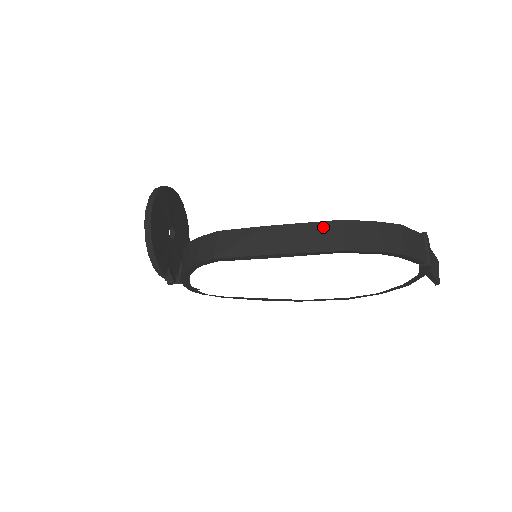
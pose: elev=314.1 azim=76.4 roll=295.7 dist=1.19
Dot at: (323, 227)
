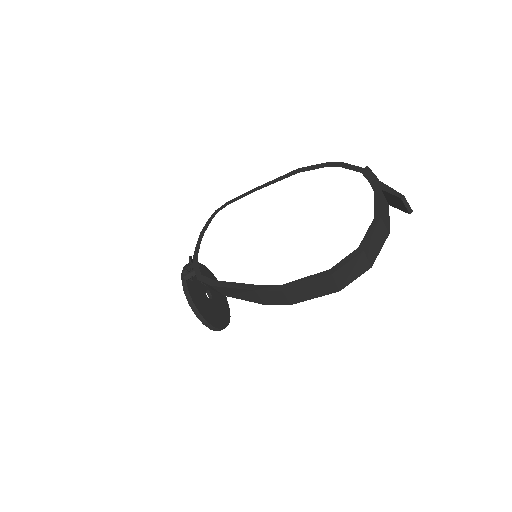
Dot at: occluded
